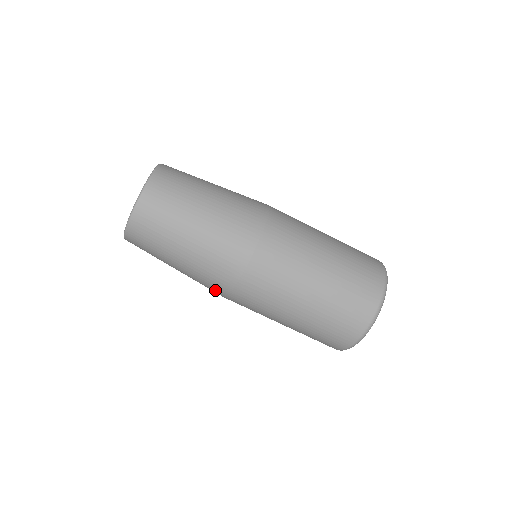
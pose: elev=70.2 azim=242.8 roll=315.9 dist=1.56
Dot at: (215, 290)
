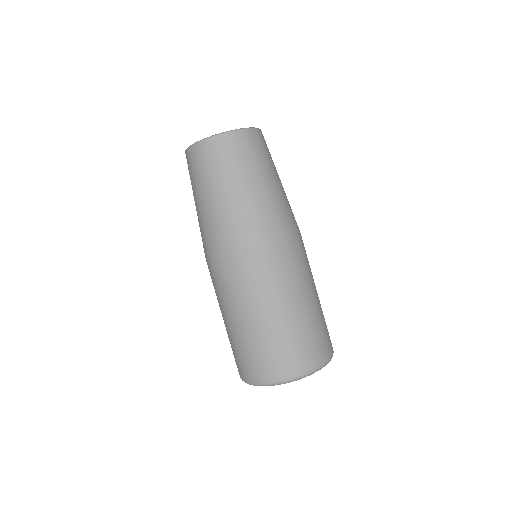
Dot at: (205, 247)
